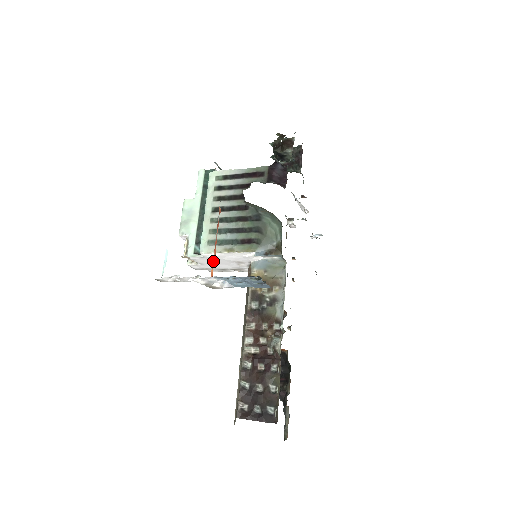
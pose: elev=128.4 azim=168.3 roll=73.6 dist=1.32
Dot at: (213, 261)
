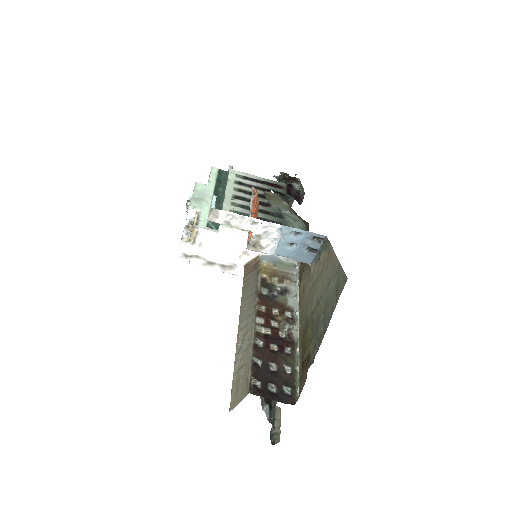
Dot at: occluded
